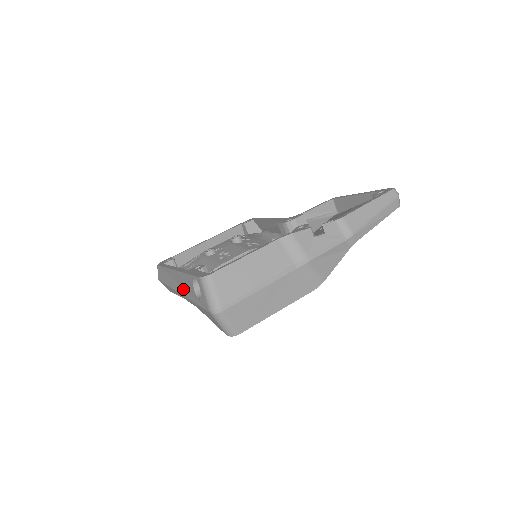
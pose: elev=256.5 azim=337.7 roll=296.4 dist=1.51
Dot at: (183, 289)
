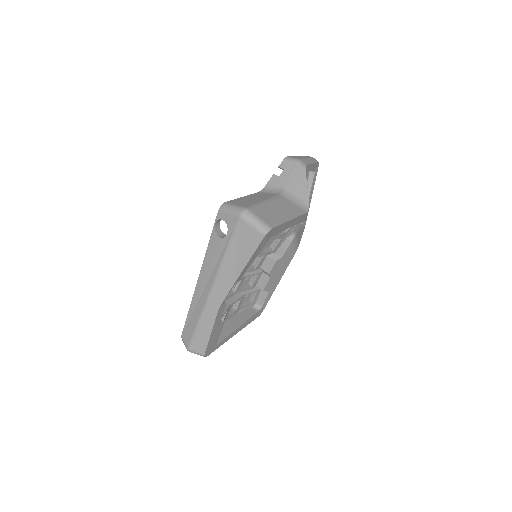
Dot at: (212, 272)
